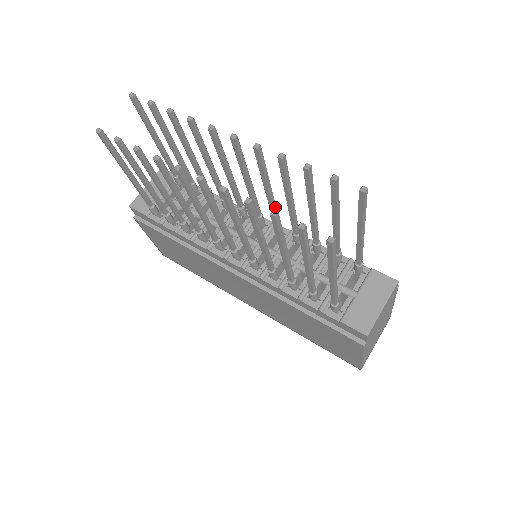
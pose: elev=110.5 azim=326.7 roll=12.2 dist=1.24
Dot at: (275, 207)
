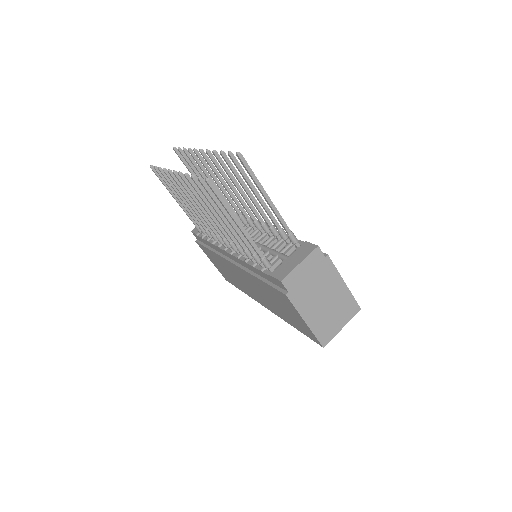
Dot at: (245, 204)
